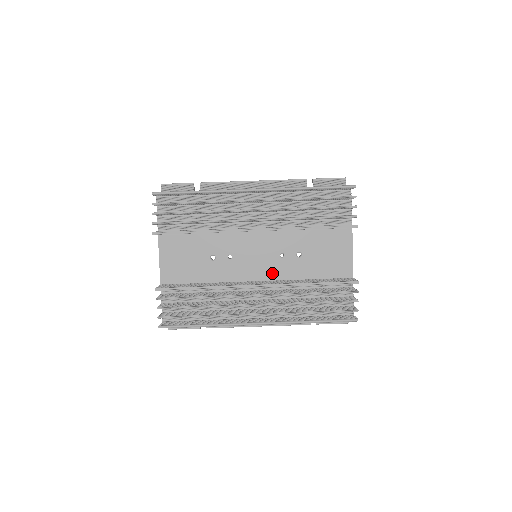
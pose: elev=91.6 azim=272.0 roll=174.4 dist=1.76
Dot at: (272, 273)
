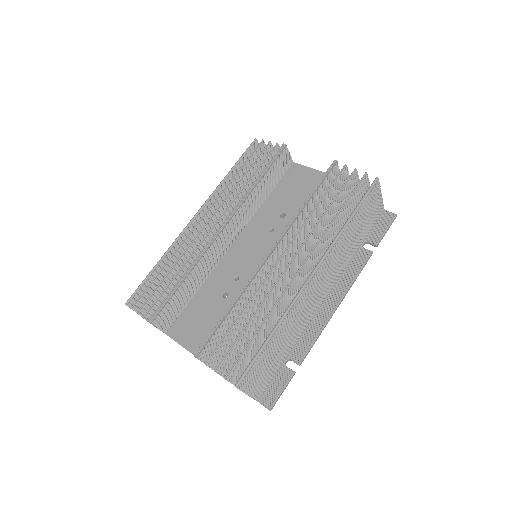
Dot at: occluded
